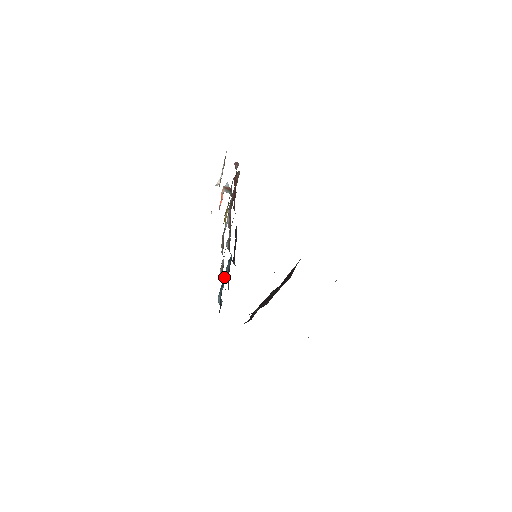
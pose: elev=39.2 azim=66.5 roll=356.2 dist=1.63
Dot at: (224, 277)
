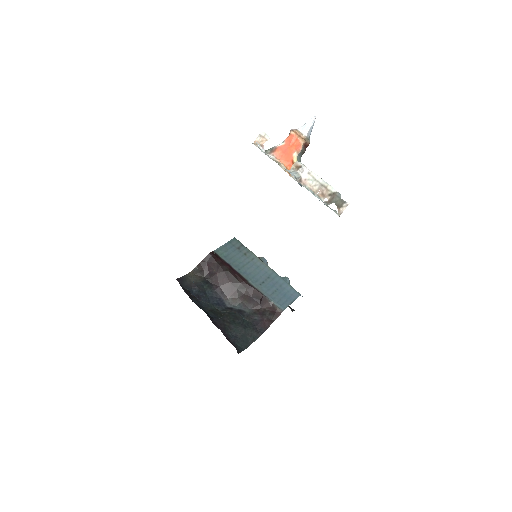
Dot at: occluded
